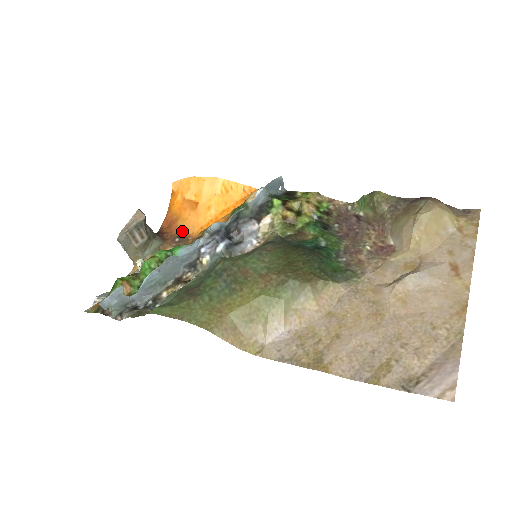
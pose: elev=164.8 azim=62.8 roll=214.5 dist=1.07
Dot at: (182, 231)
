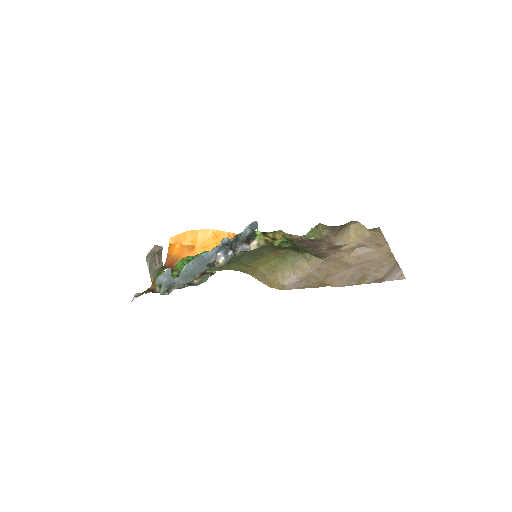
Dot at: occluded
